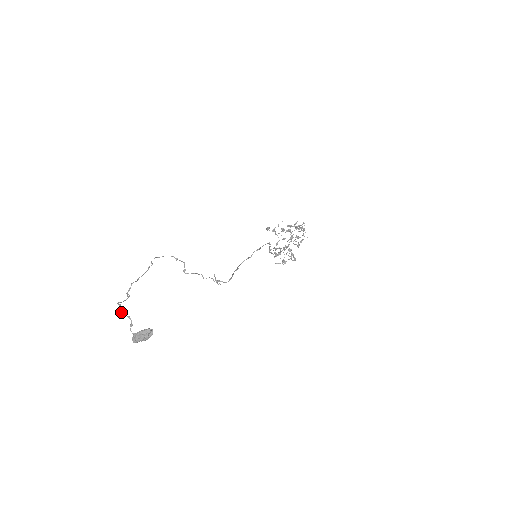
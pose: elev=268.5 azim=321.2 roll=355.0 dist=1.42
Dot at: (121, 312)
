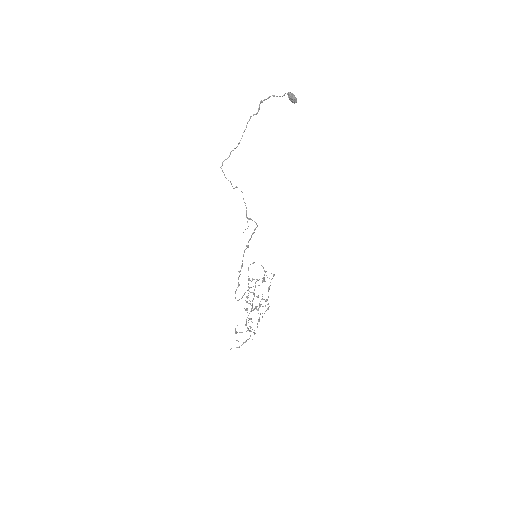
Dot at: occluded
